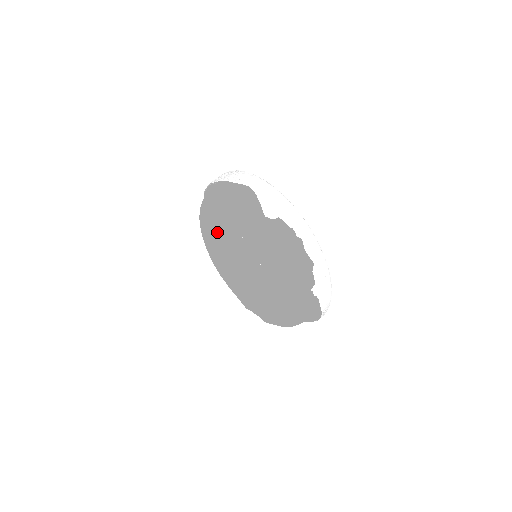
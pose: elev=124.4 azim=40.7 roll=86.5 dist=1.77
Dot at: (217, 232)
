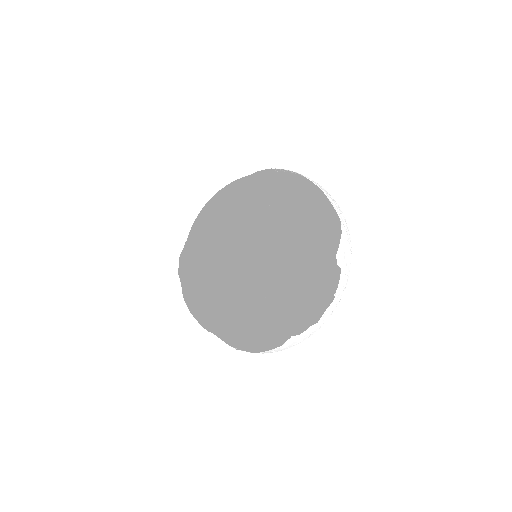
Dot at: (251, 204)
